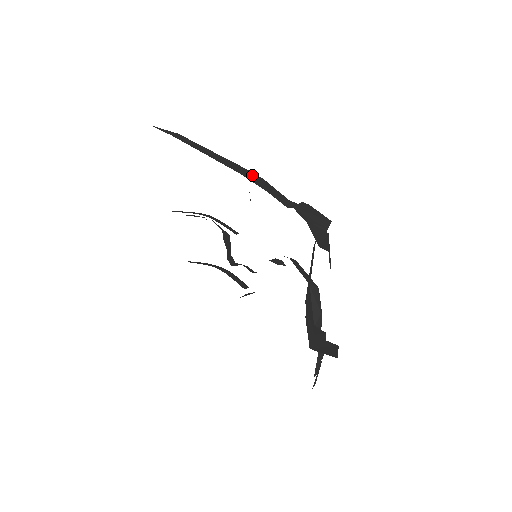
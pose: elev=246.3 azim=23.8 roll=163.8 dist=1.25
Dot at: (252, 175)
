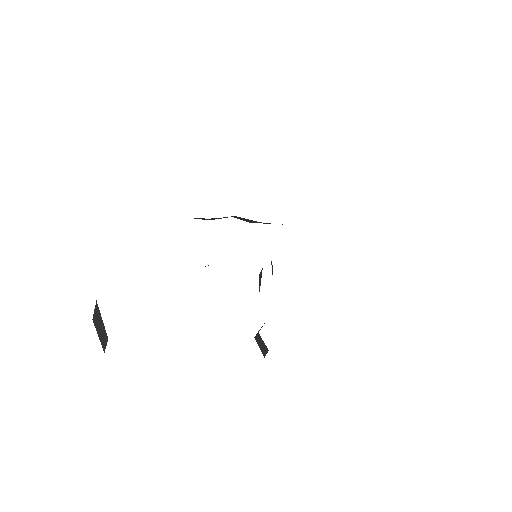
Dot at: occluded
